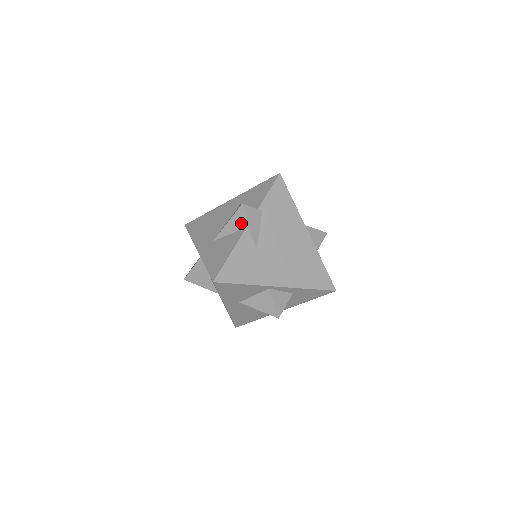
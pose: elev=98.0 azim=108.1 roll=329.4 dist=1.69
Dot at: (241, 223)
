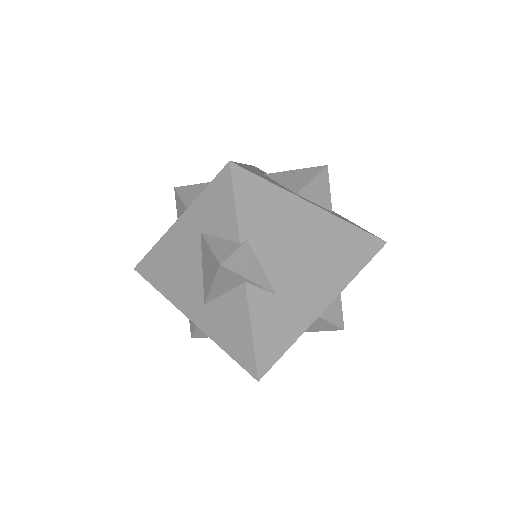
Dot at: (233, 281)
